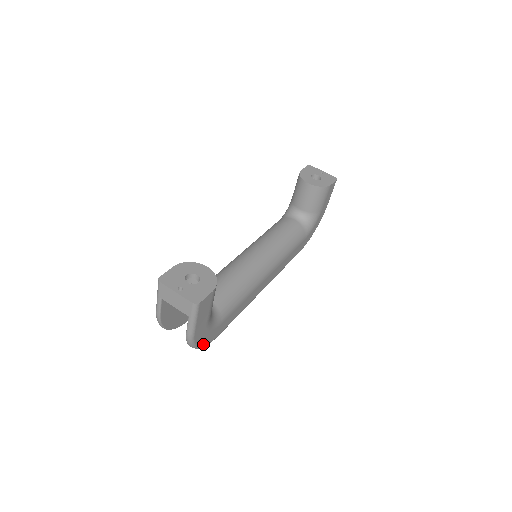
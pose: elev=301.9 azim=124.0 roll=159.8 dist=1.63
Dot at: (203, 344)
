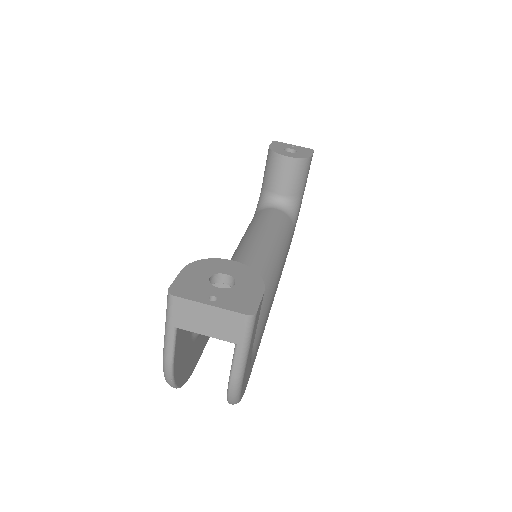
Dot at: (242, 394)
